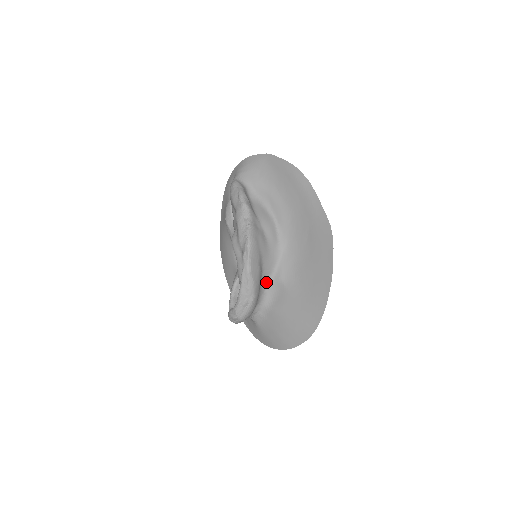
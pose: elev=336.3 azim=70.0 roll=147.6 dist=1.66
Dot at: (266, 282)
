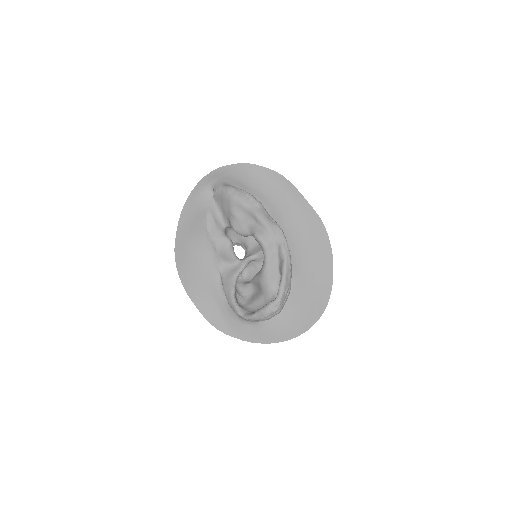
Dot at: occluded
